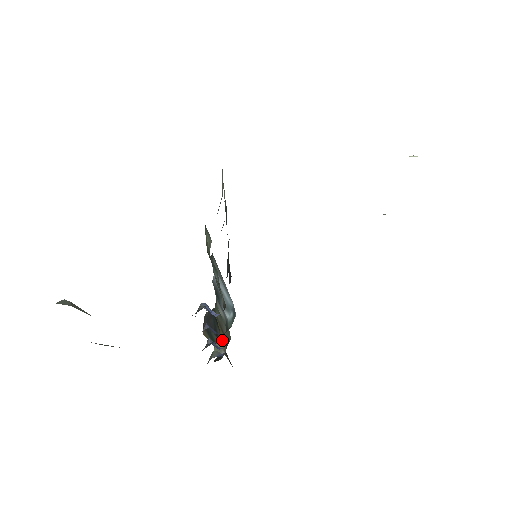
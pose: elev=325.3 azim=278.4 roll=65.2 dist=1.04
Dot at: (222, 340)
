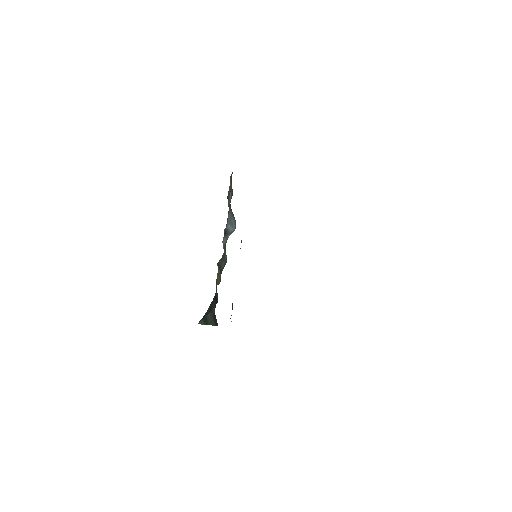
Dot at: occluded
